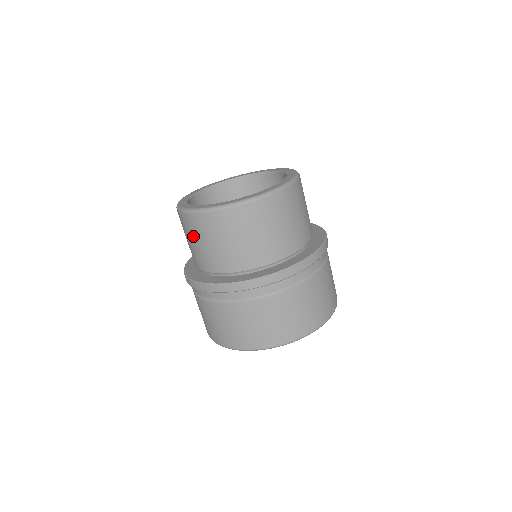
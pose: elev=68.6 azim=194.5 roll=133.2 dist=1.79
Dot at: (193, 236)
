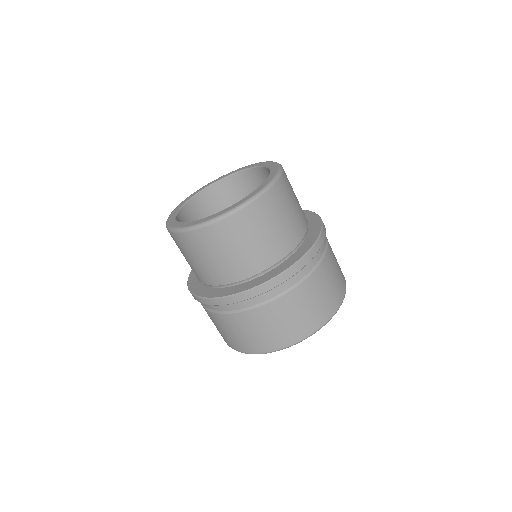
Dot at: (232, 243)
